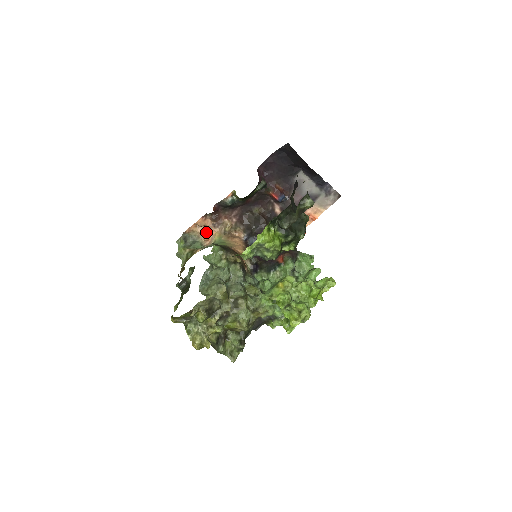
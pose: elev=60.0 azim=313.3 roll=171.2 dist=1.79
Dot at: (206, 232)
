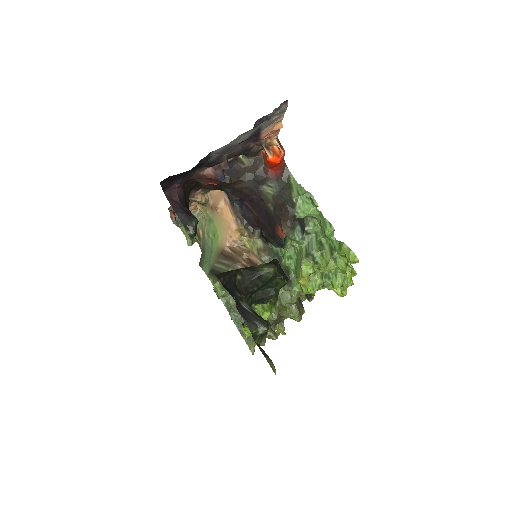
Dot at: occluded
